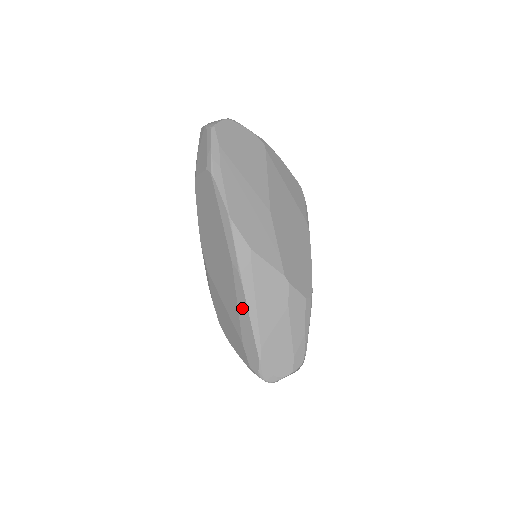
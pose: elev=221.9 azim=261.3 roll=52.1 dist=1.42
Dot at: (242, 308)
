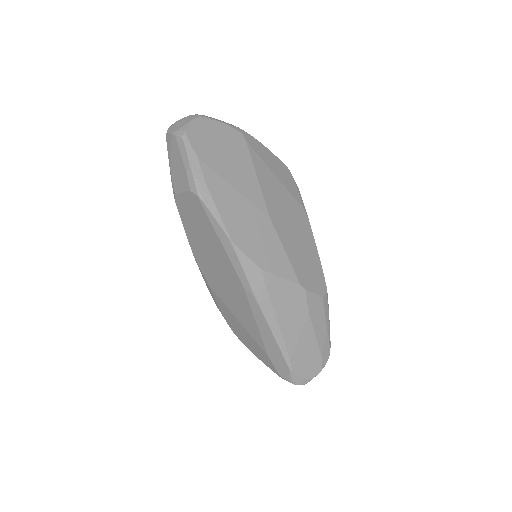
Dot at: (263, 327)
